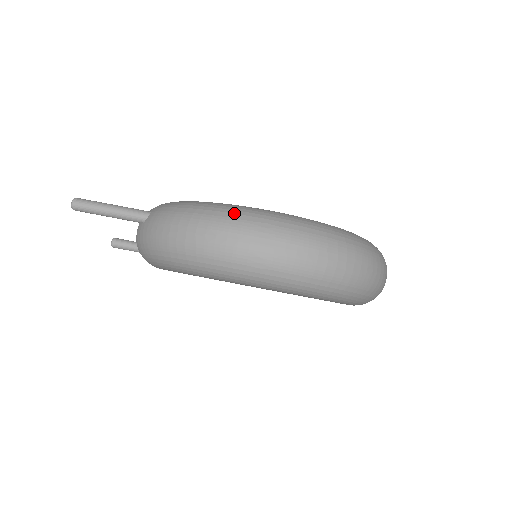
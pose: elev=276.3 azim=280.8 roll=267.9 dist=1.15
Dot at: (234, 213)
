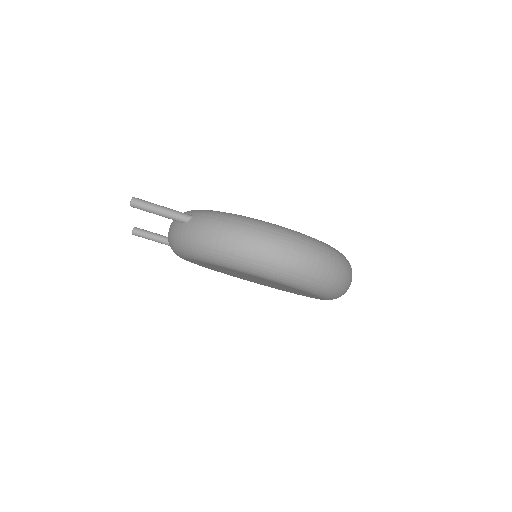
Dot at: (265, 227)
